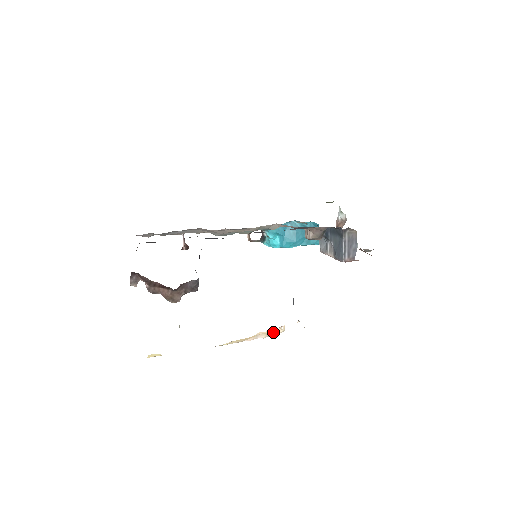
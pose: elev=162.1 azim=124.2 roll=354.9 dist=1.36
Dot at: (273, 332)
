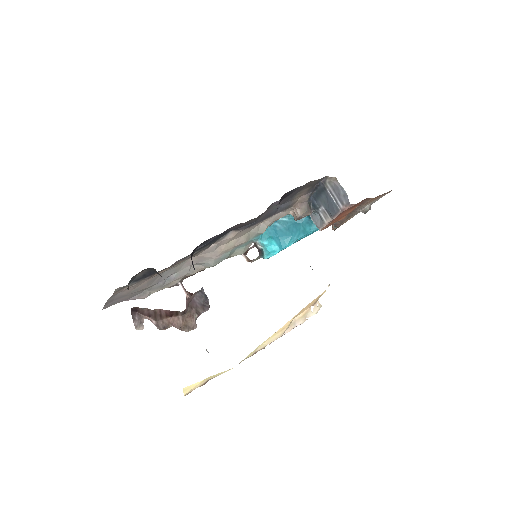
Dot at: (309, 313)
